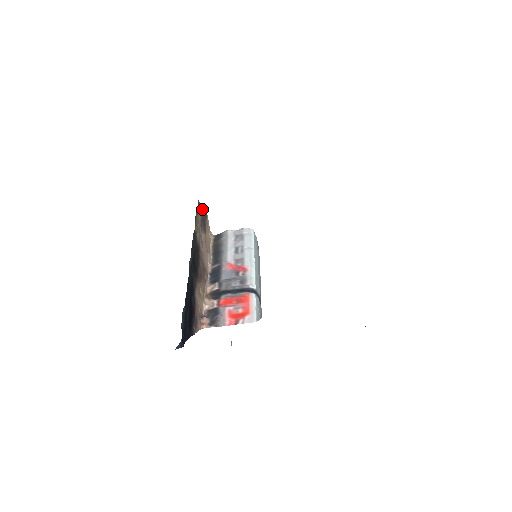
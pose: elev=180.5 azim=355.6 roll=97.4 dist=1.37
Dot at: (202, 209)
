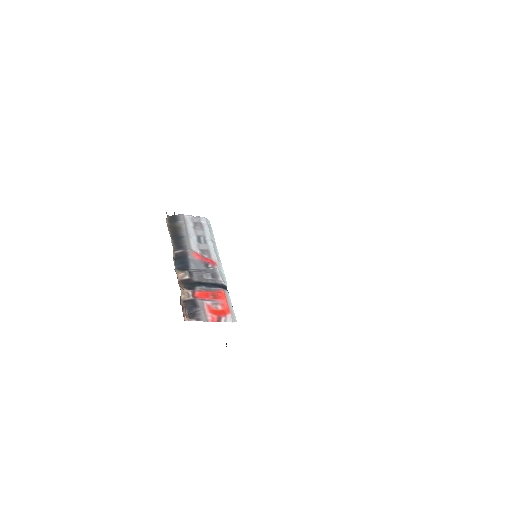
Dot at: occluded
